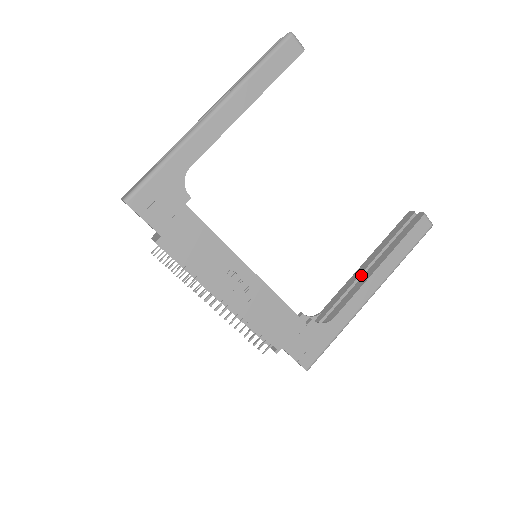
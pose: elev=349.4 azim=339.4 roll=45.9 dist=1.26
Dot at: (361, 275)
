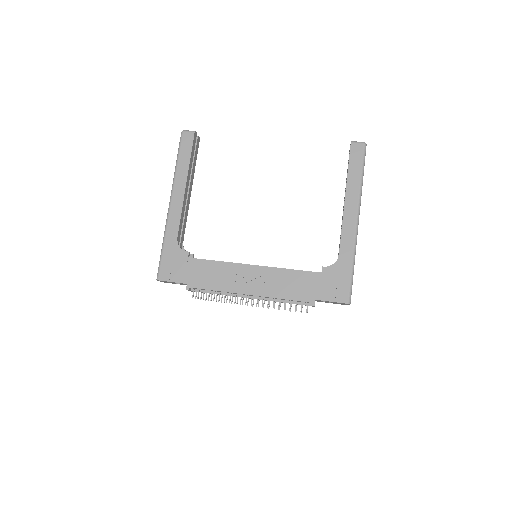
Dot at: occluded
